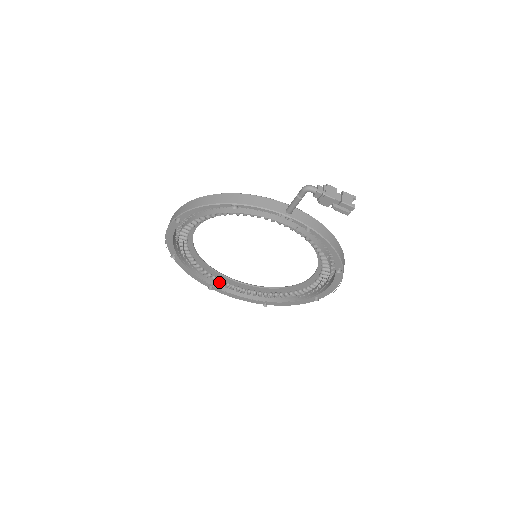
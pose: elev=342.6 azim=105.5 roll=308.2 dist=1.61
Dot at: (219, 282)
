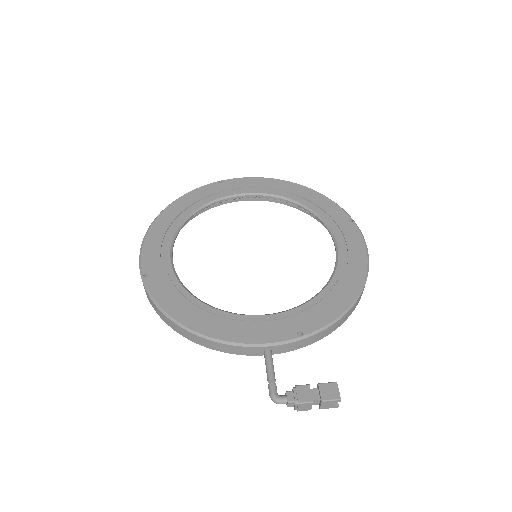
Dot at: occluded
